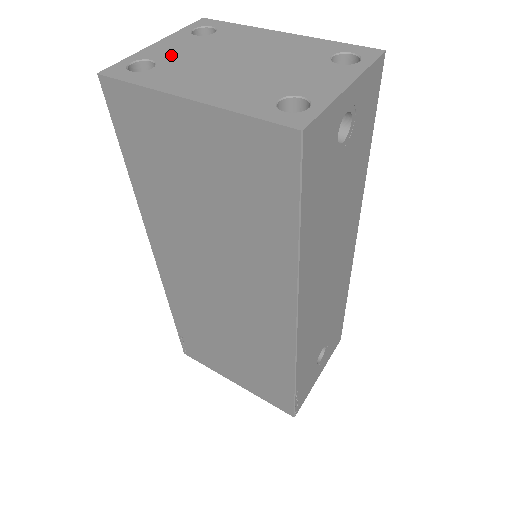
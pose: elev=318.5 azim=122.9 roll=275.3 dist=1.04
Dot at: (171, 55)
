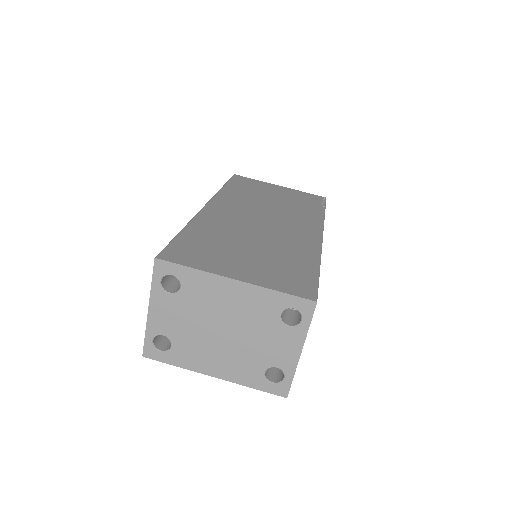
Dot at: (172, 328)
